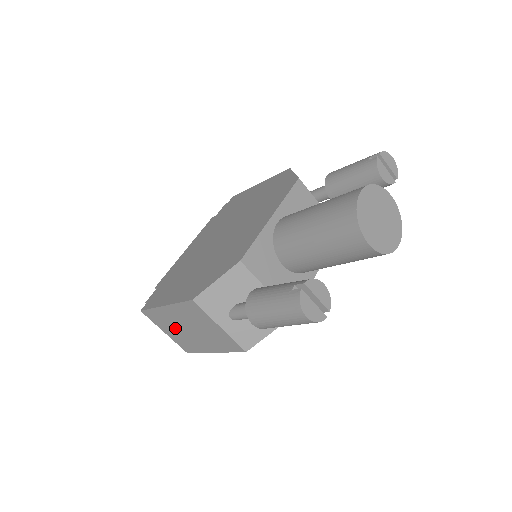
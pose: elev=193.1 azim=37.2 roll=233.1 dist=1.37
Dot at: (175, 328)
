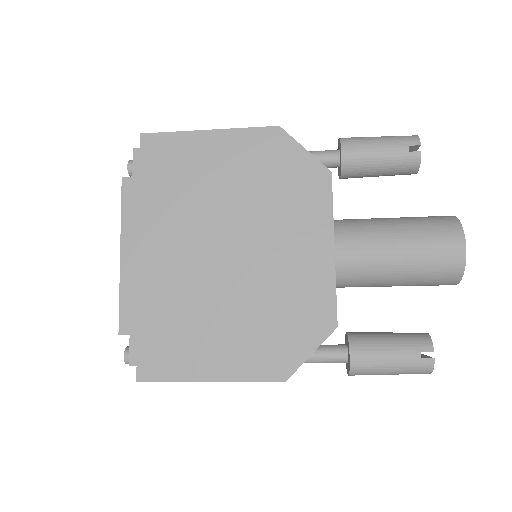
Dot at: occluded
